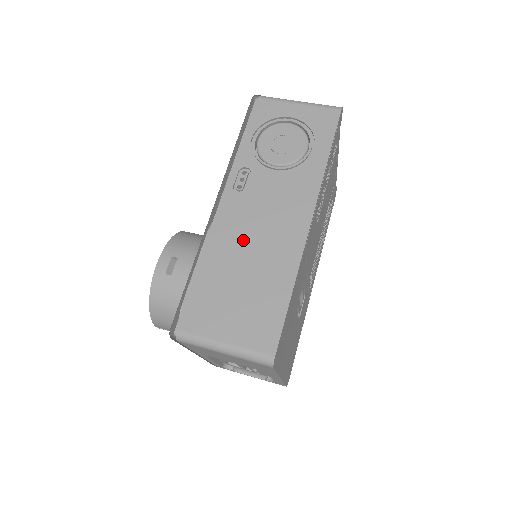
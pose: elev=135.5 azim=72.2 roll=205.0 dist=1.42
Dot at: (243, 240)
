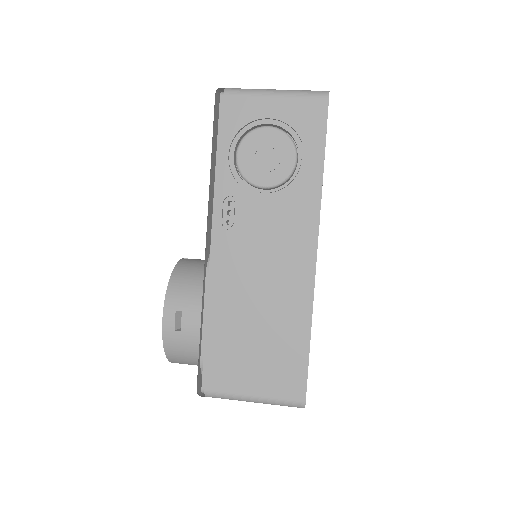
Dot at: (247, 286)
